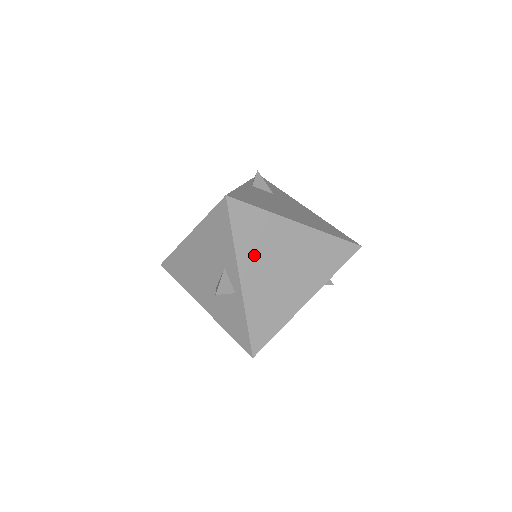
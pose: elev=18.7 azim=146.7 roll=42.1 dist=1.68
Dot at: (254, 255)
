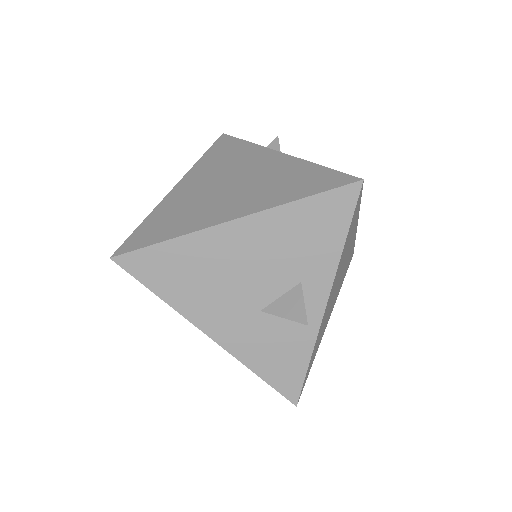
Dot at: (340, 266)
